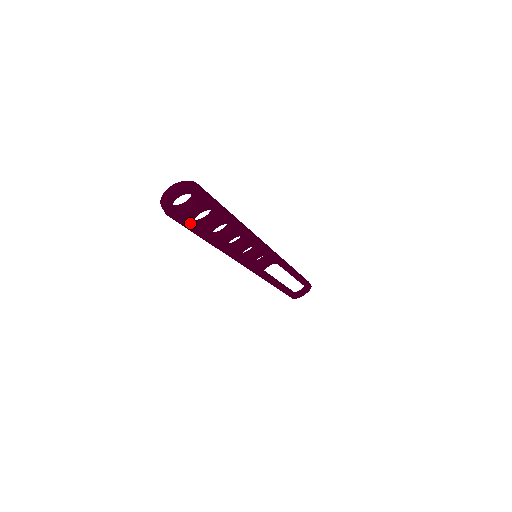
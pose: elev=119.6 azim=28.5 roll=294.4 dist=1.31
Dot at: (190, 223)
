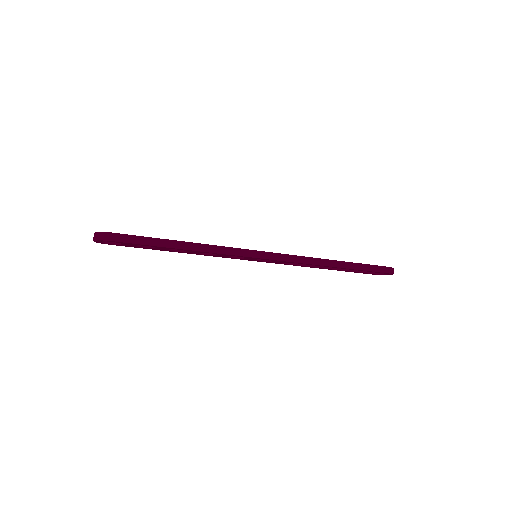
Dot at: (136, 247)
